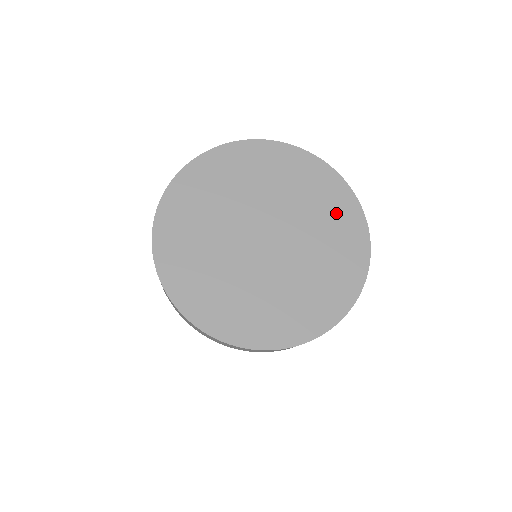
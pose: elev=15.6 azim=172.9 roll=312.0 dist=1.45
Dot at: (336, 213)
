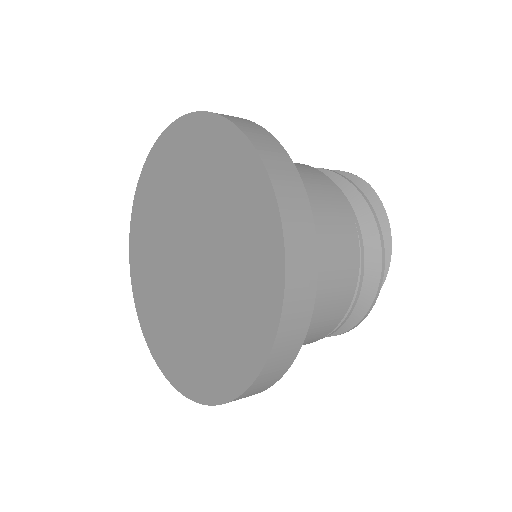
Dot at: (221, 166)
